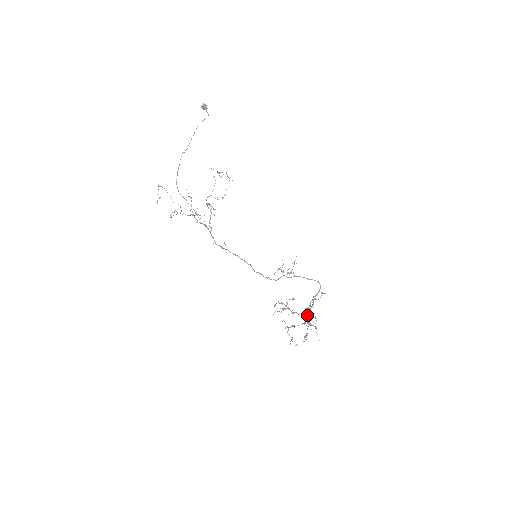
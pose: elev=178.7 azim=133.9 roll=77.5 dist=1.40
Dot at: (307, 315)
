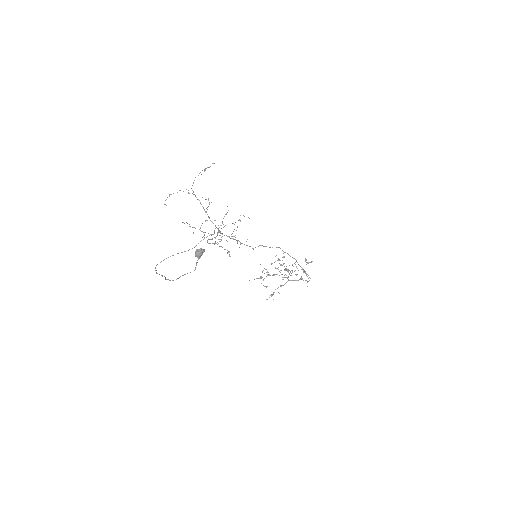
Dot at: (287, 277)
